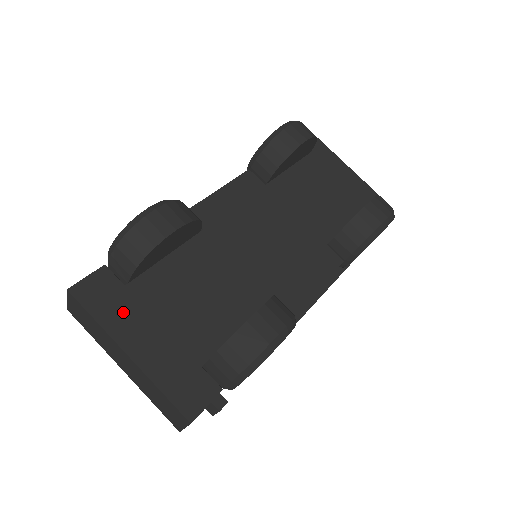
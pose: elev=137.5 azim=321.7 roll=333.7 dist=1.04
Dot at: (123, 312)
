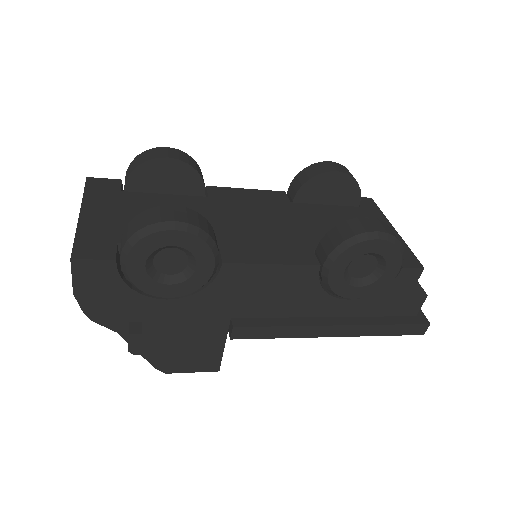
Dot at: (104, 198)
